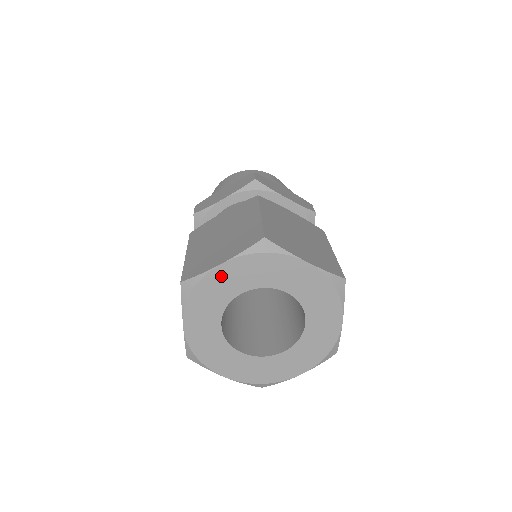
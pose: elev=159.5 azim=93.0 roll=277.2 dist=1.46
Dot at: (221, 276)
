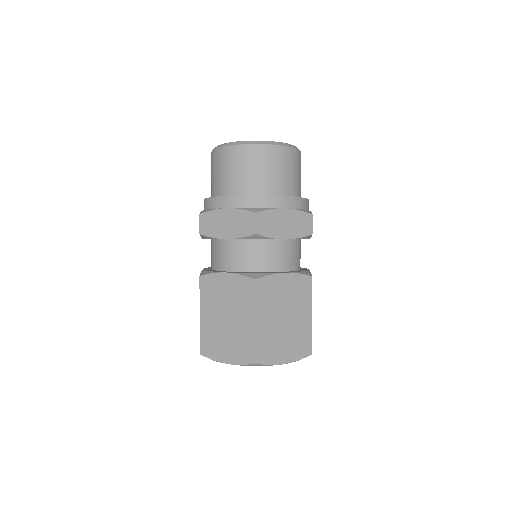
Dot at: occluded
